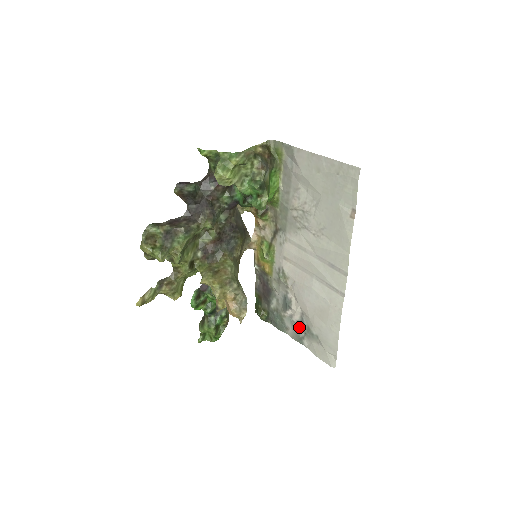
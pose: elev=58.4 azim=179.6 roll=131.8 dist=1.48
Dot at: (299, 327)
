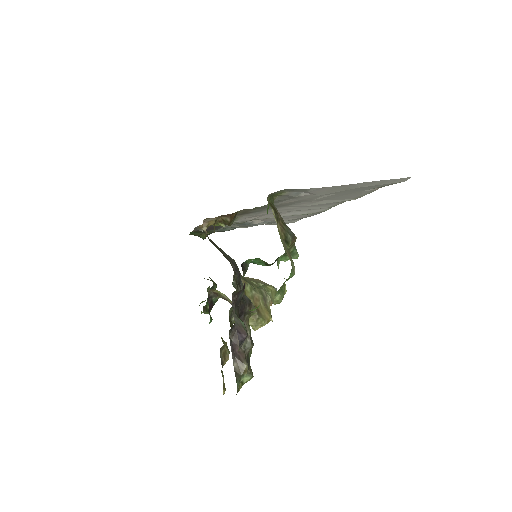
Dot at: occluded
